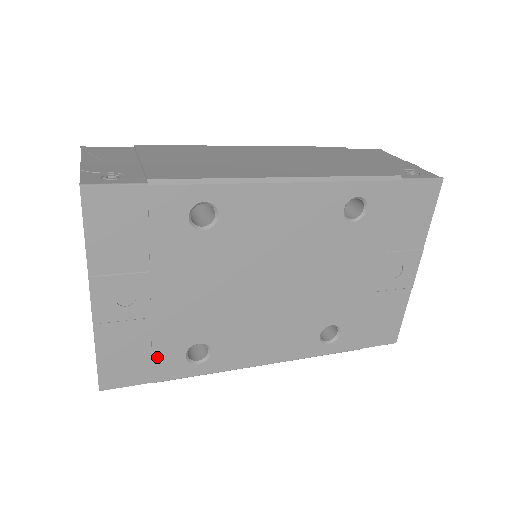
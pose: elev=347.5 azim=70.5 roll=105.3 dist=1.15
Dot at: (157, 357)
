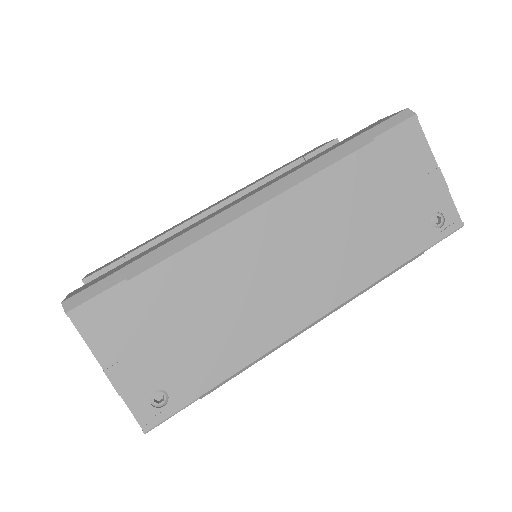
Dot at: occluded
